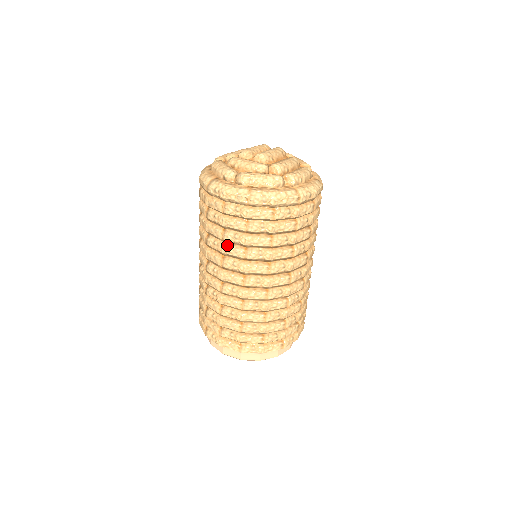
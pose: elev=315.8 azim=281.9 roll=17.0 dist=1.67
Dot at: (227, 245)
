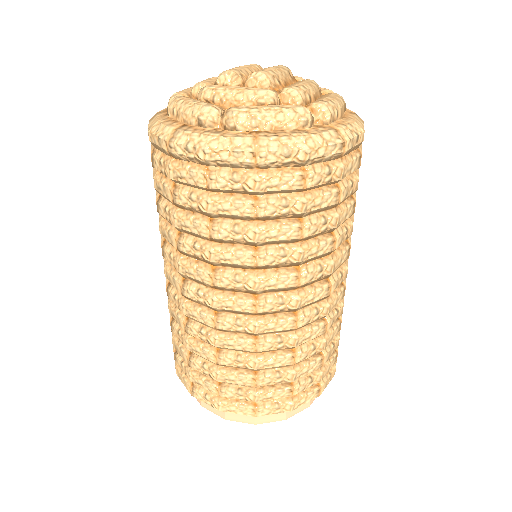
Dot at: (220, 247)
